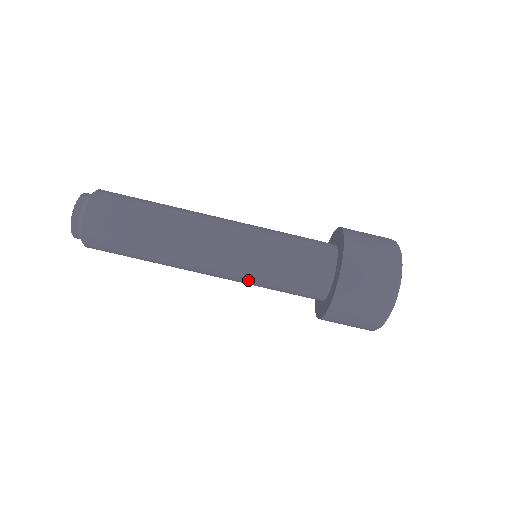
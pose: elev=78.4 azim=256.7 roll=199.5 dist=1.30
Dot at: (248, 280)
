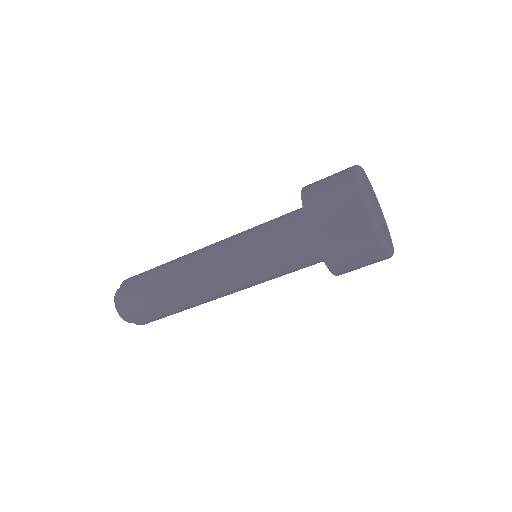
Dot at: occluded
